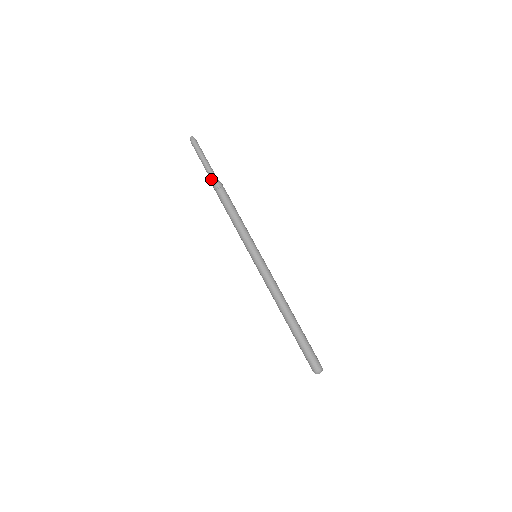
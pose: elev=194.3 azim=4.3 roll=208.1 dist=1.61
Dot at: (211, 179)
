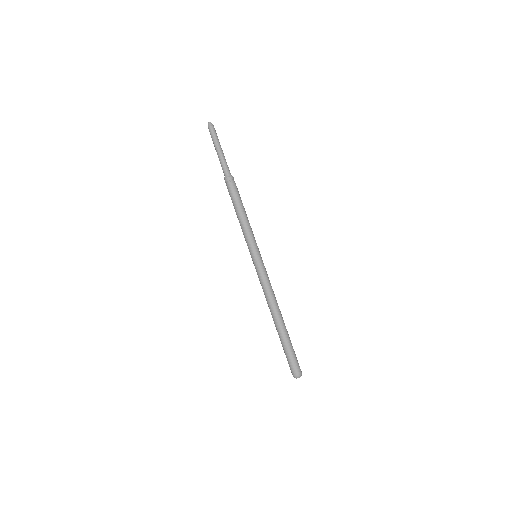
Dot at: (226, 169)
